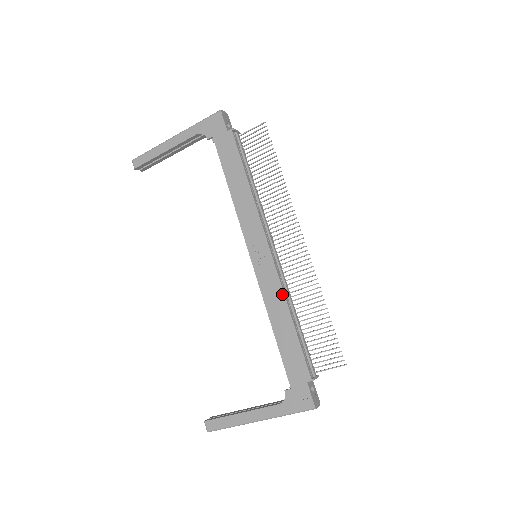
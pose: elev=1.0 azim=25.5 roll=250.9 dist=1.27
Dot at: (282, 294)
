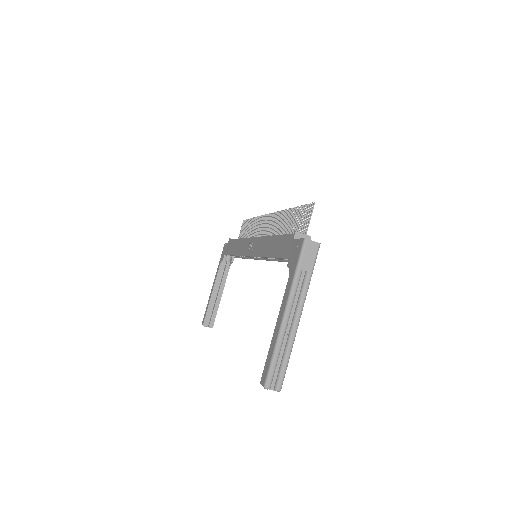
Dot at: (265, 238)
